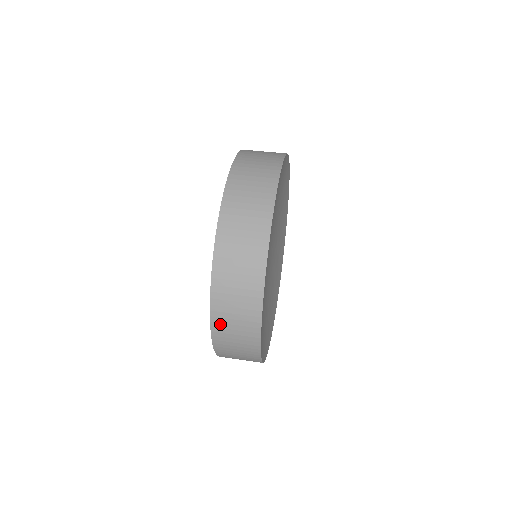
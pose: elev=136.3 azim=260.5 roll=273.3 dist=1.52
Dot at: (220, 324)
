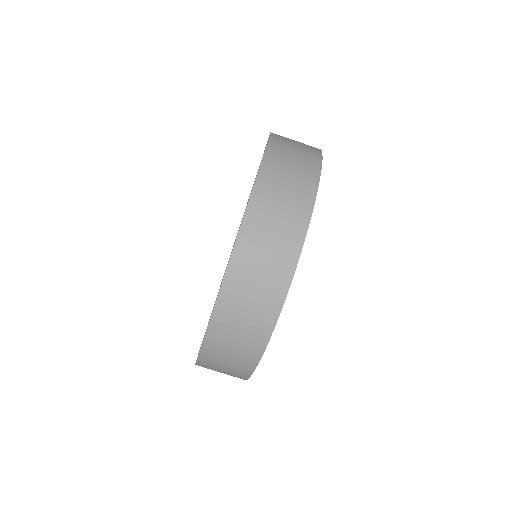
Dot at: (205, 367)
